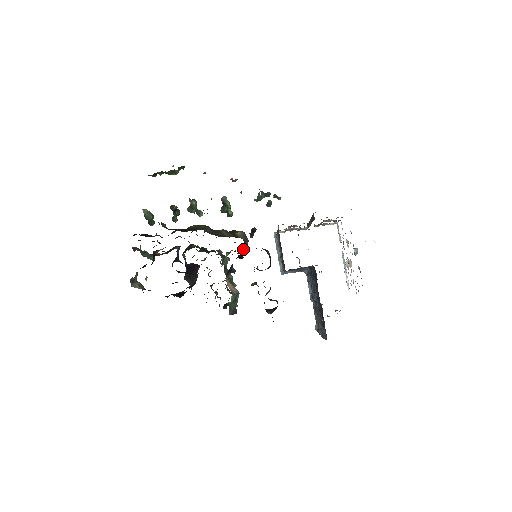
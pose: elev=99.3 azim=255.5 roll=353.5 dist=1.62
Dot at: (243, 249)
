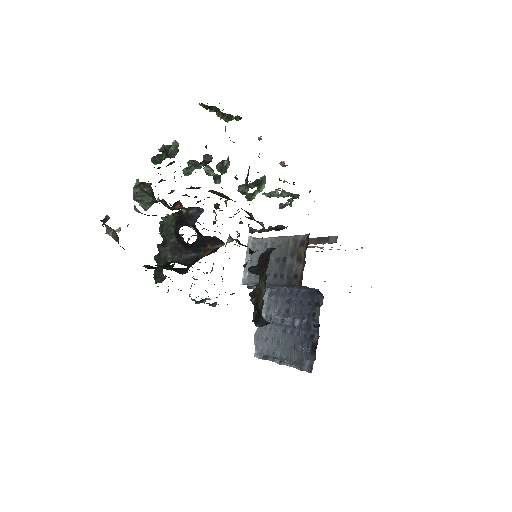
Dot at: occluded
